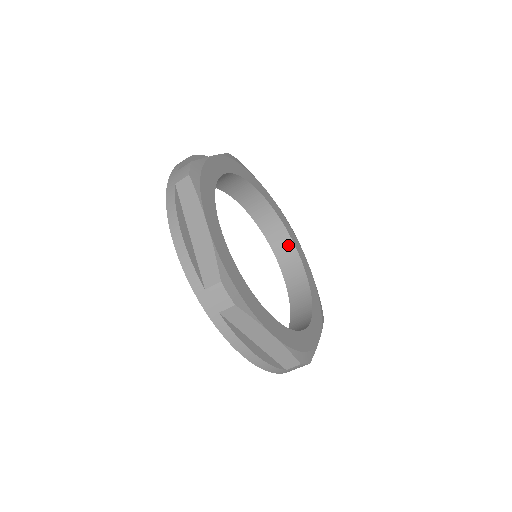
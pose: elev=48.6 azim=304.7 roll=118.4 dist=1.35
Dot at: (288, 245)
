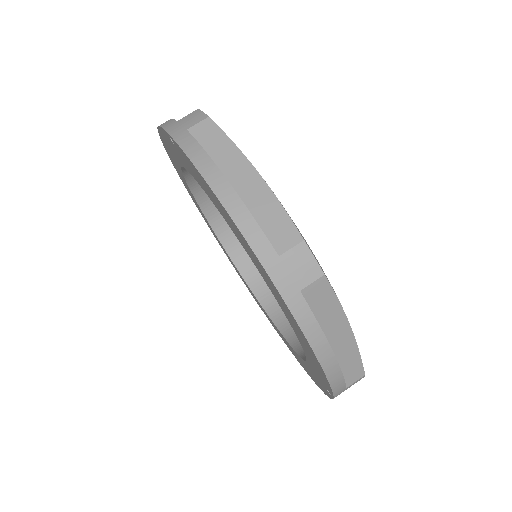
Dot at: occluded
